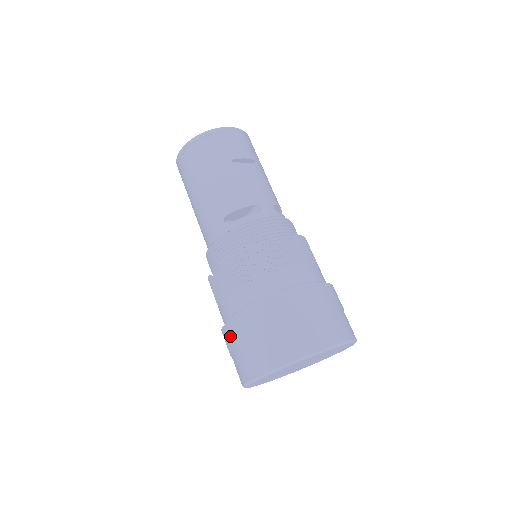
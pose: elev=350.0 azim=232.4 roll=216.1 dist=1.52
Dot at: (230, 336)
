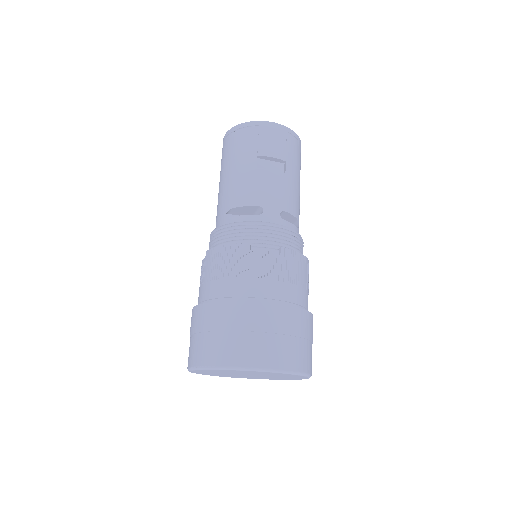
Dot at: occluded
